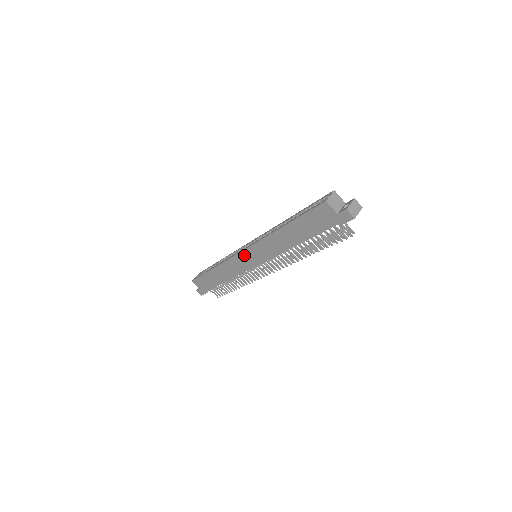
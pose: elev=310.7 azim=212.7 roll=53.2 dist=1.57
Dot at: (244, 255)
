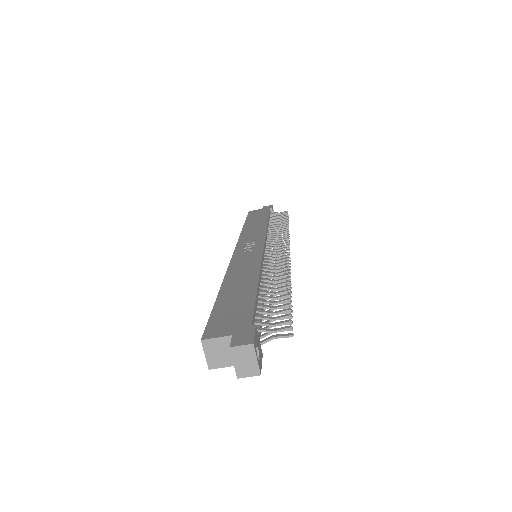
Dot at: occluded
